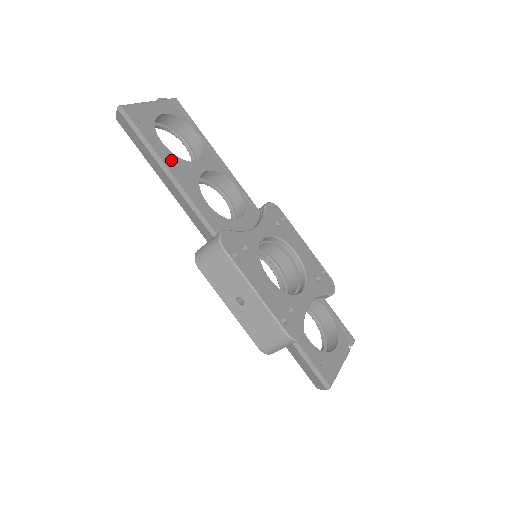
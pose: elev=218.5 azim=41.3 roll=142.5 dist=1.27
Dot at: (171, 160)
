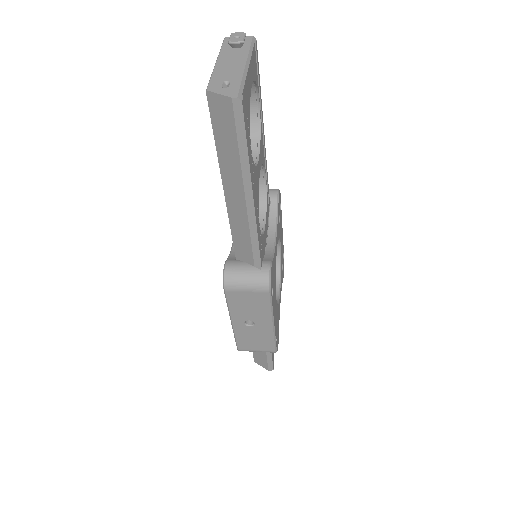
Dot at: (253, 176)
